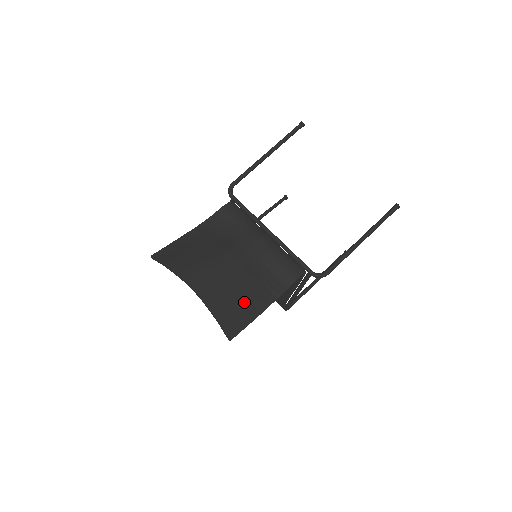
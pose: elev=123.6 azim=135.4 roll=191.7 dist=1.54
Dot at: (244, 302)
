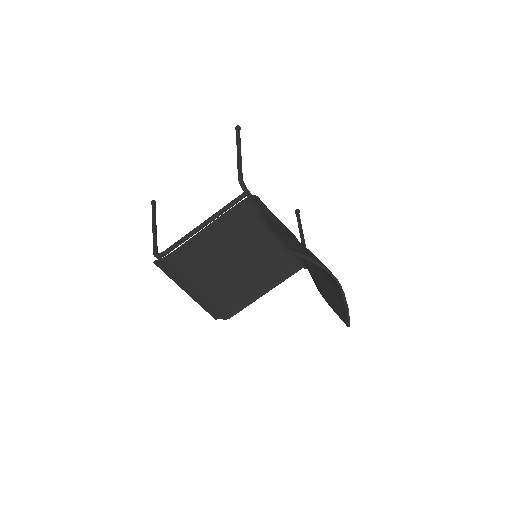
Dot at: occluded
